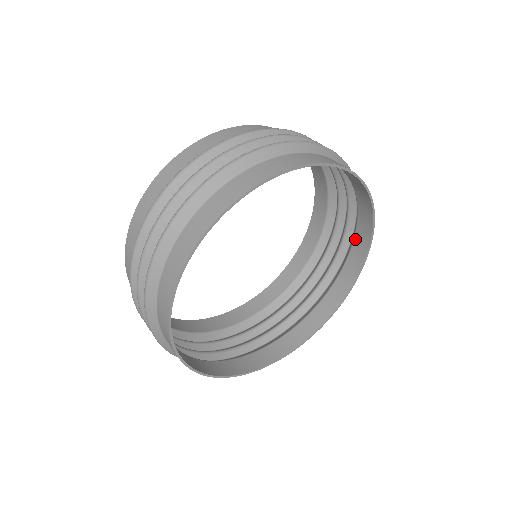
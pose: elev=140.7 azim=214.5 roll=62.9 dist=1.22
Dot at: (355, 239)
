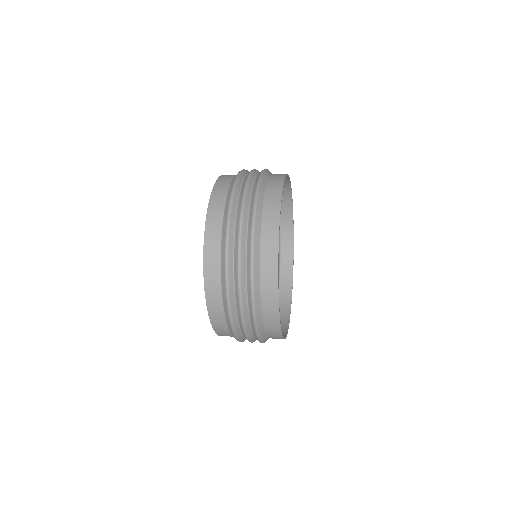
Dot at: (281, 269)
